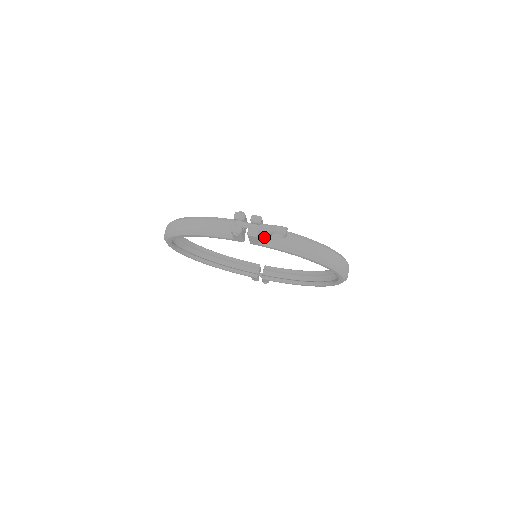
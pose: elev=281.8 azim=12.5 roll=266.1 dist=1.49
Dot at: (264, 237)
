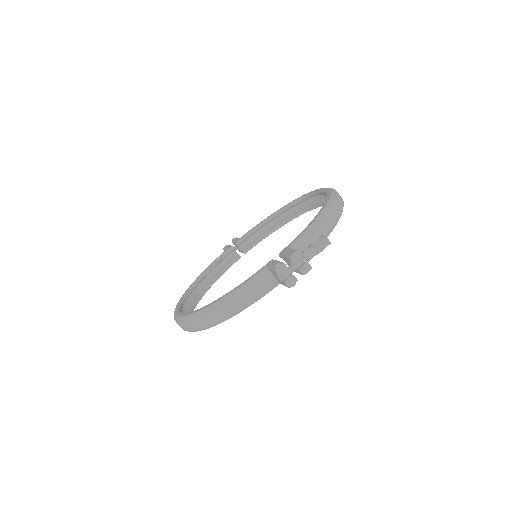
Dot at: occluded
